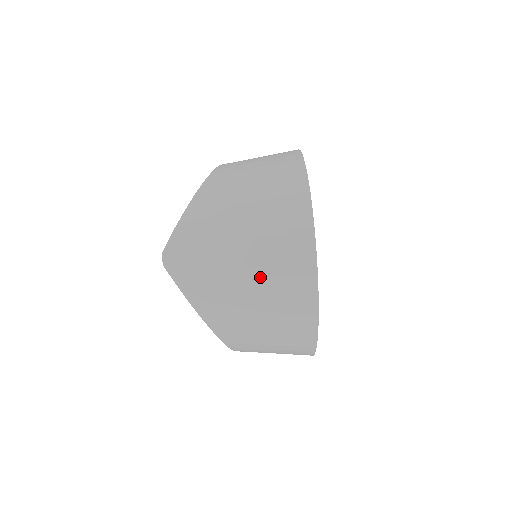
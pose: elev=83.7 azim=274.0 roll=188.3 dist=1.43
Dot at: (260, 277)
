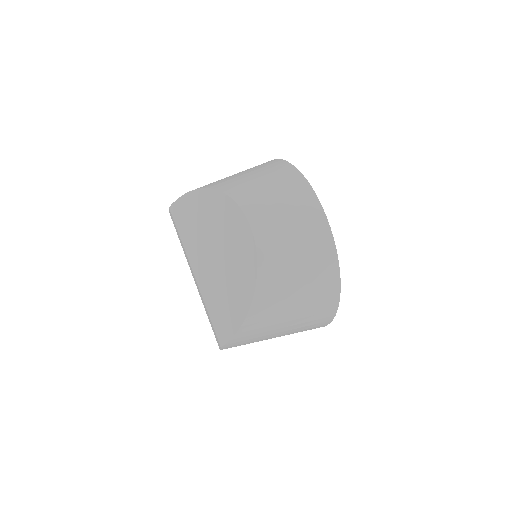
Dot at: occluded
